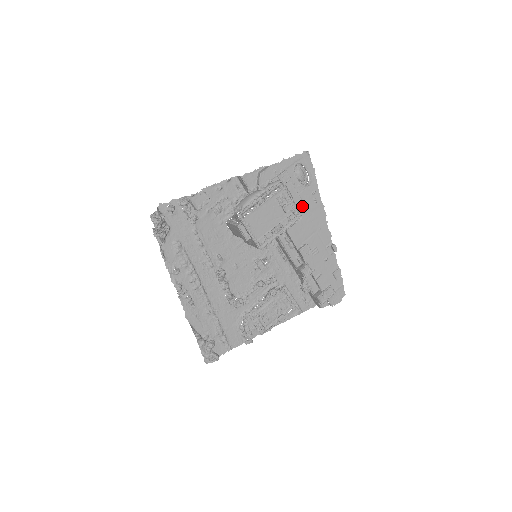
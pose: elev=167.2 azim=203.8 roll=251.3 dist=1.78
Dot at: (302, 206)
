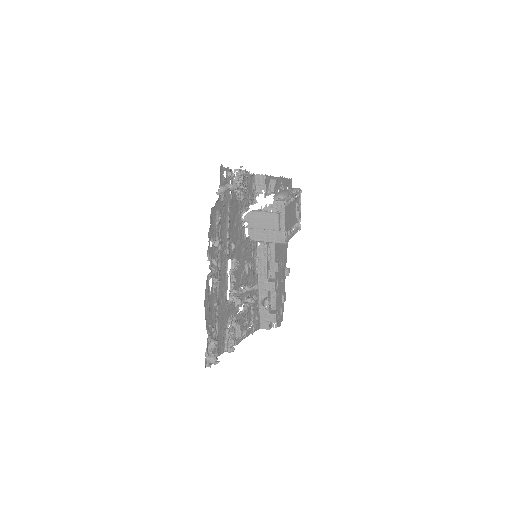
Dot at: occluded
